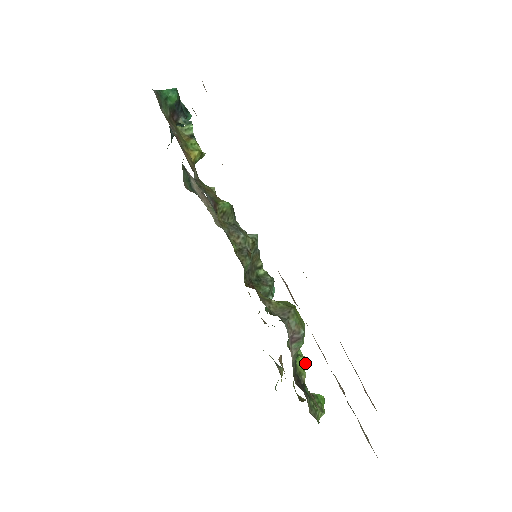
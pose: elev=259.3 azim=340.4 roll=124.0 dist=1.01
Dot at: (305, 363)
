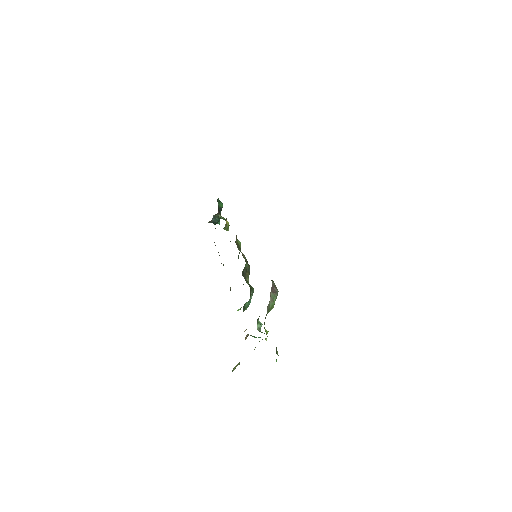
Dot at: (267, 333)
